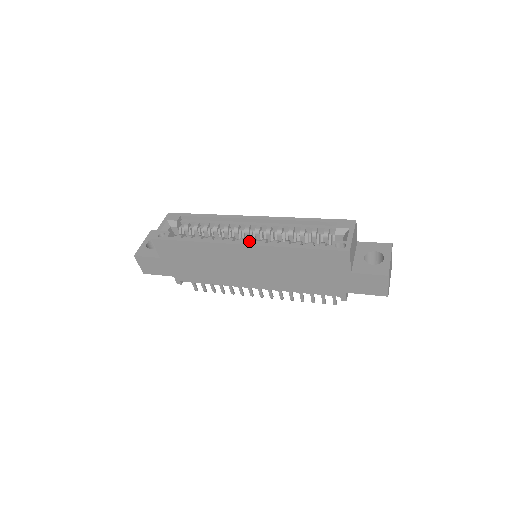
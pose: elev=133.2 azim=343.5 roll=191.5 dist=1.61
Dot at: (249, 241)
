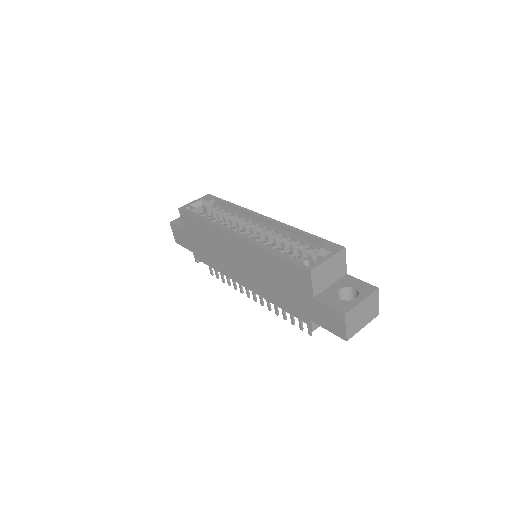
Dot at: (245, 235)
